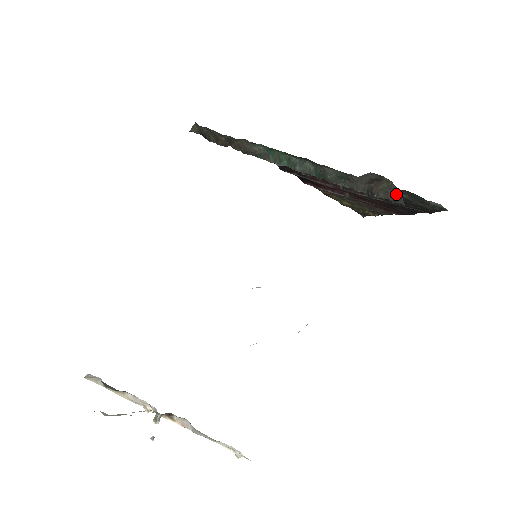
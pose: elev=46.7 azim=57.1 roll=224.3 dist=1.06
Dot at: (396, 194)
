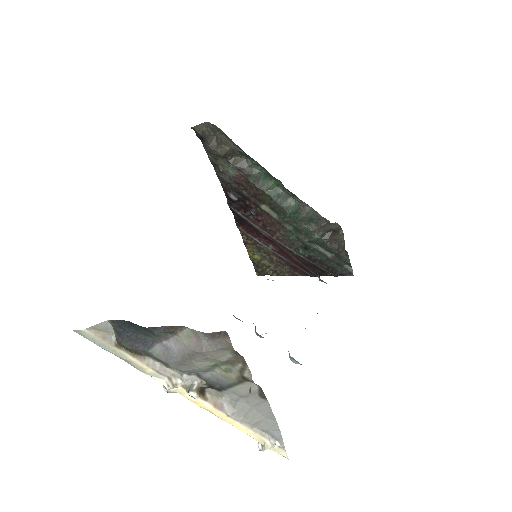
Dot at: (342, 247)
